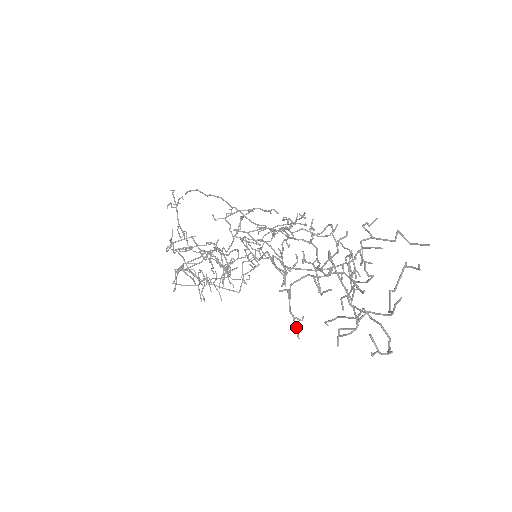
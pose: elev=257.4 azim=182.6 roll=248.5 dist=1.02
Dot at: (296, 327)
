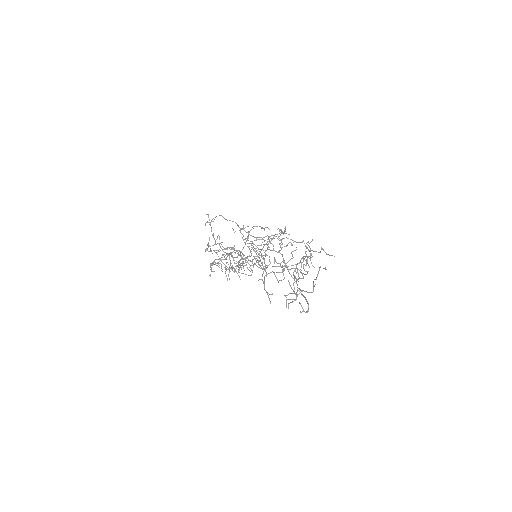
Dot at: (269, 298)
